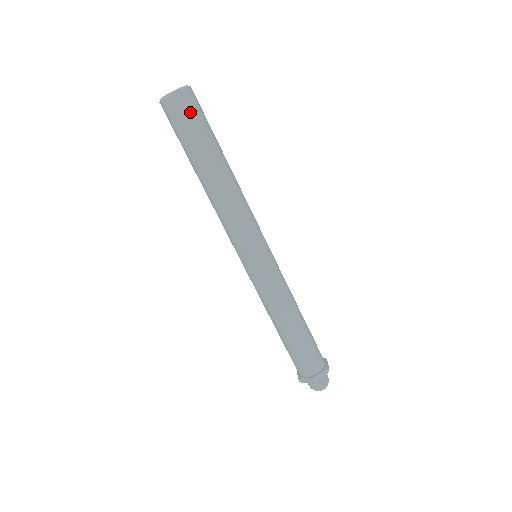
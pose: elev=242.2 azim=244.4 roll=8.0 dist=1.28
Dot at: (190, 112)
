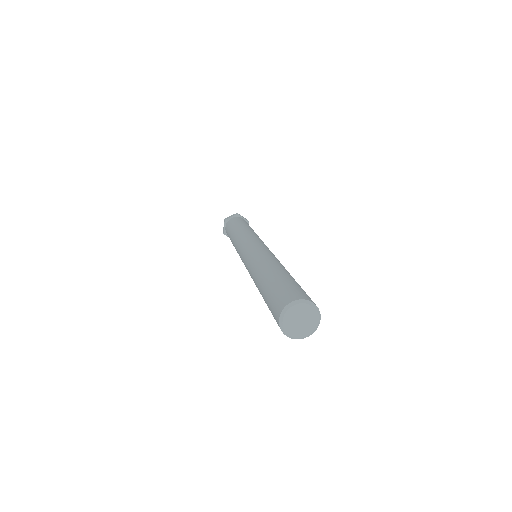
Dot at: occluded
